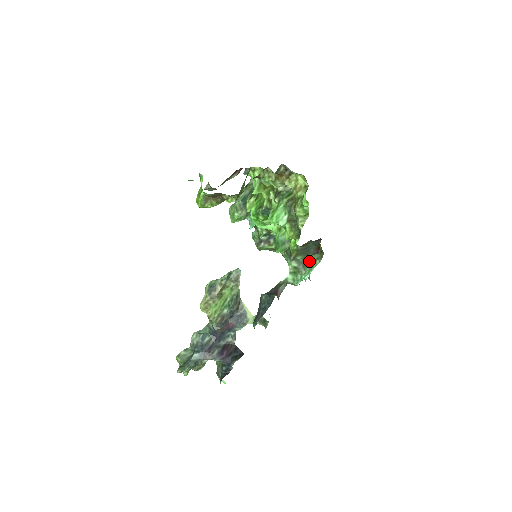
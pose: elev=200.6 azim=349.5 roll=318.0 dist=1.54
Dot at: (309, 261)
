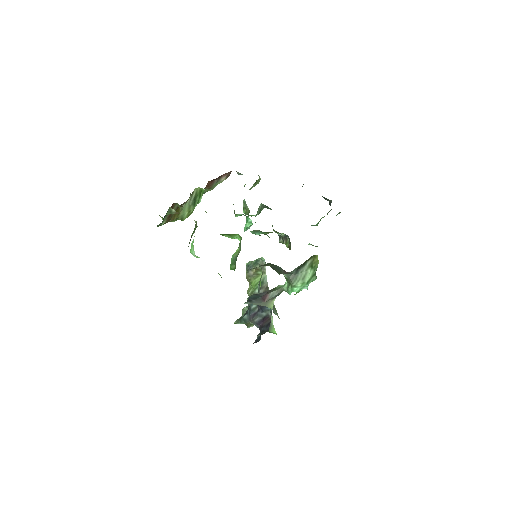
Dot at: (306, 274)
